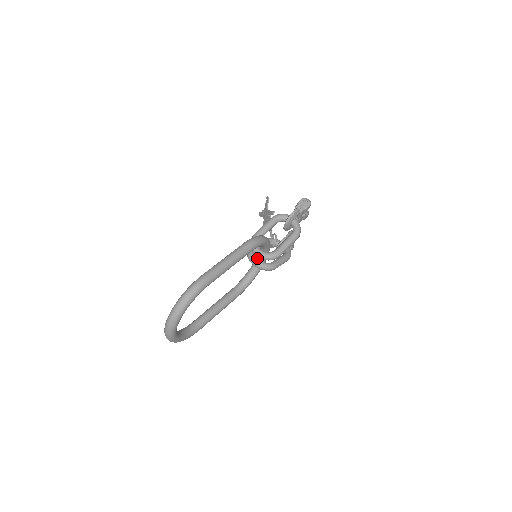
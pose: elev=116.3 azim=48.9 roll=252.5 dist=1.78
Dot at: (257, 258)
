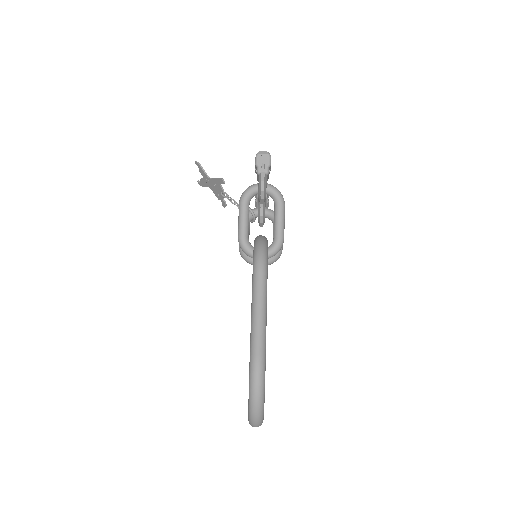
Dot at: occluded
